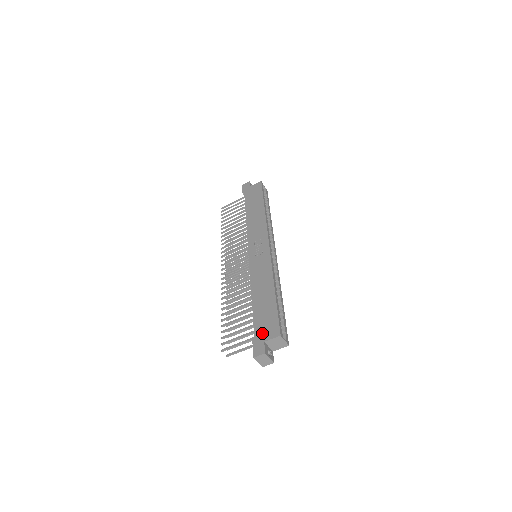
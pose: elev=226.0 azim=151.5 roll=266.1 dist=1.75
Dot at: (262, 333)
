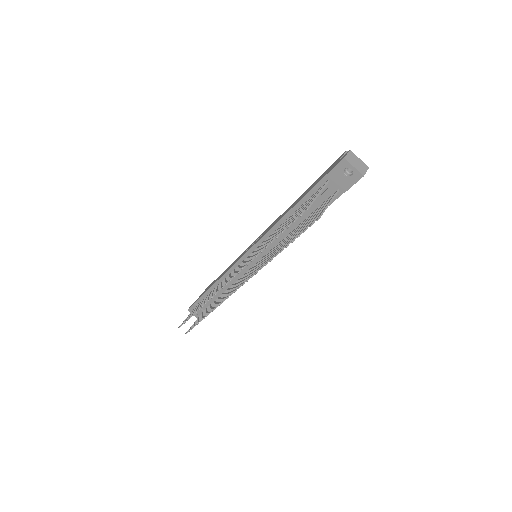
Dot at: (328, 170)
